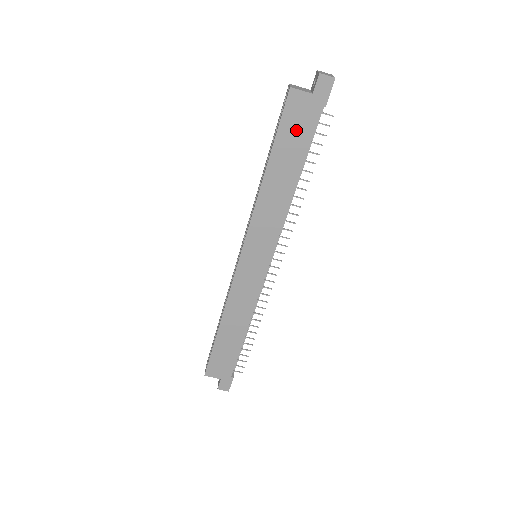
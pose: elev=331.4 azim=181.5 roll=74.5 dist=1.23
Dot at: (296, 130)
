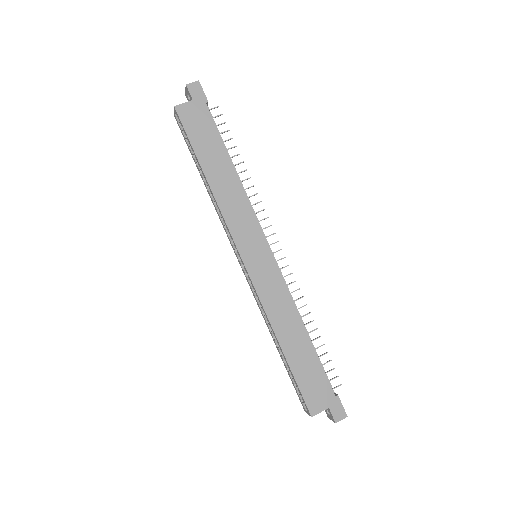
Dot at: (202, 131)
